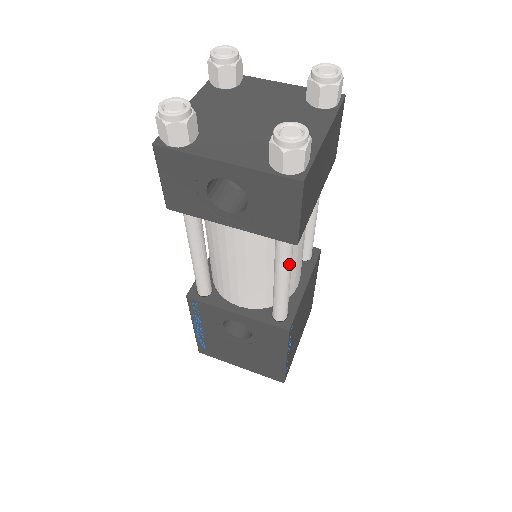
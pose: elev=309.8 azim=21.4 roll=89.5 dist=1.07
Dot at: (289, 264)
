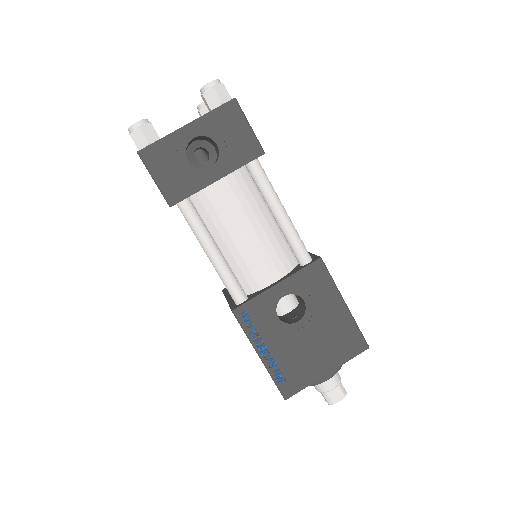
Dot at: (274, 191)
